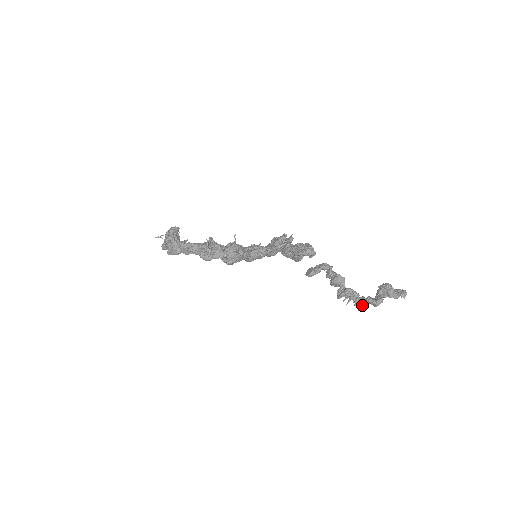
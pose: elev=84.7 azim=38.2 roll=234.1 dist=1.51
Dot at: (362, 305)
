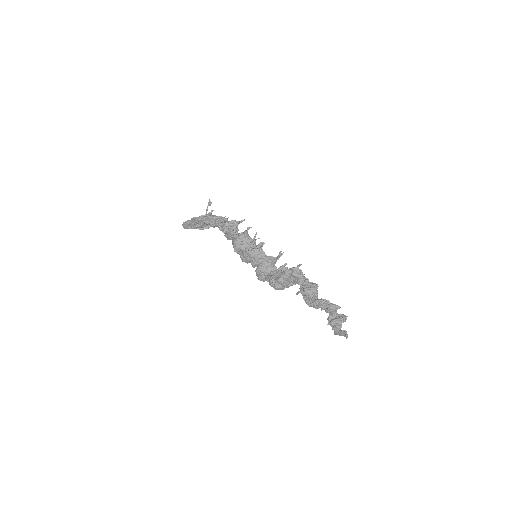
Dot at: (320, 300)
